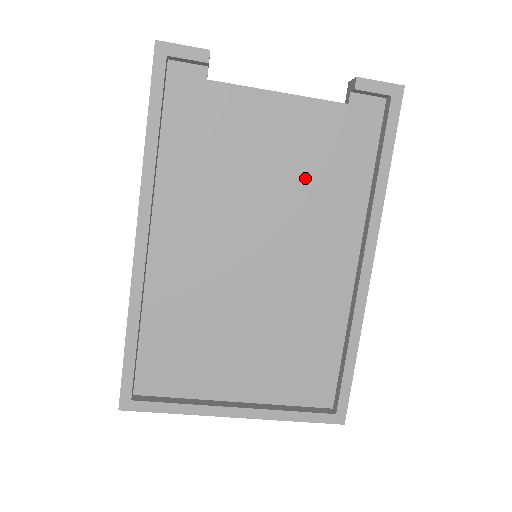
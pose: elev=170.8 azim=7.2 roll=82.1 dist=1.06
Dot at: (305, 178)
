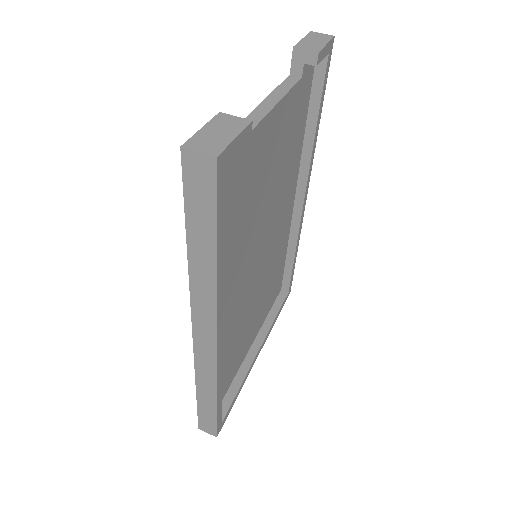
Dot at: (280, 169)
